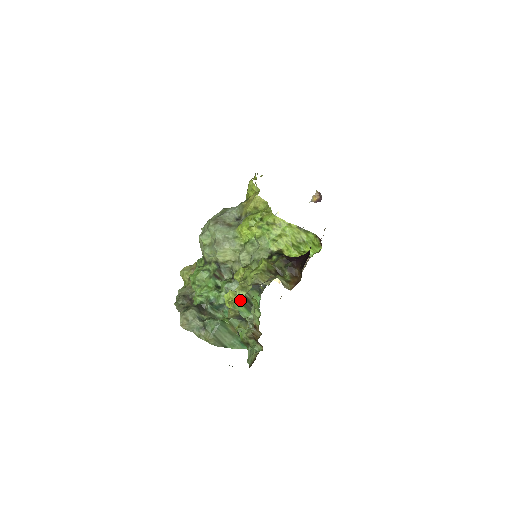
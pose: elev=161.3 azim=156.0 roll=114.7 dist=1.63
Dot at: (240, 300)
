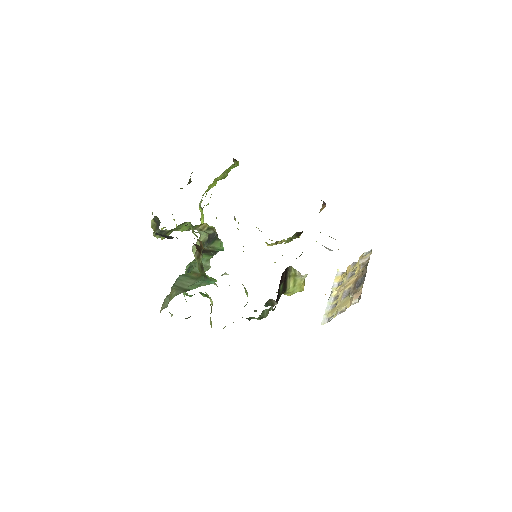
Dot at: occluded
